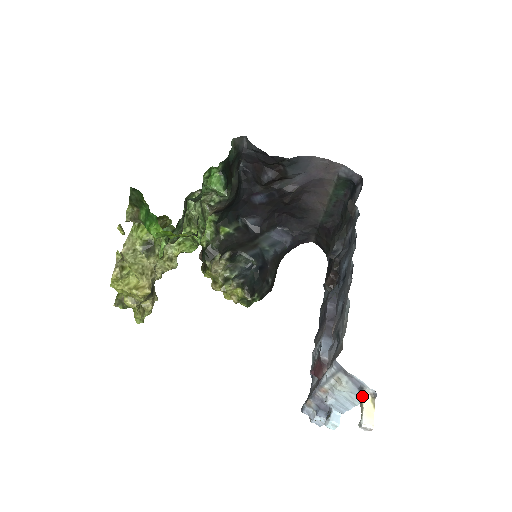
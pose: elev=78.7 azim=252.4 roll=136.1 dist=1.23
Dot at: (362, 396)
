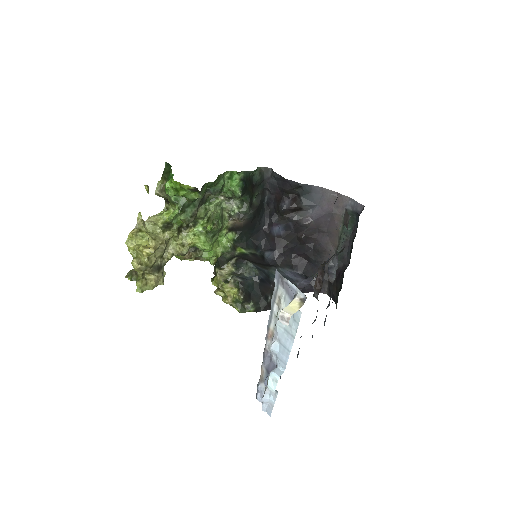
Dot at: (292, 300)
